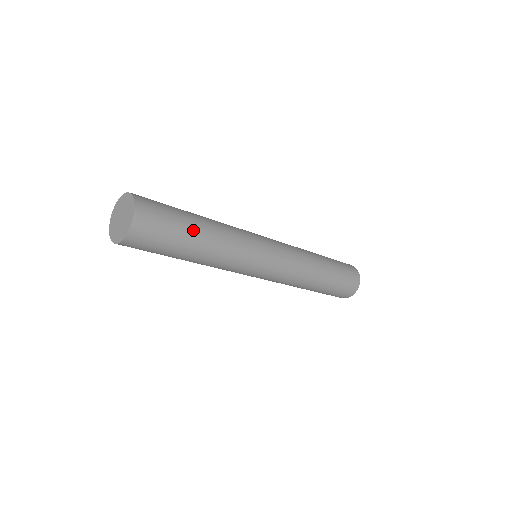
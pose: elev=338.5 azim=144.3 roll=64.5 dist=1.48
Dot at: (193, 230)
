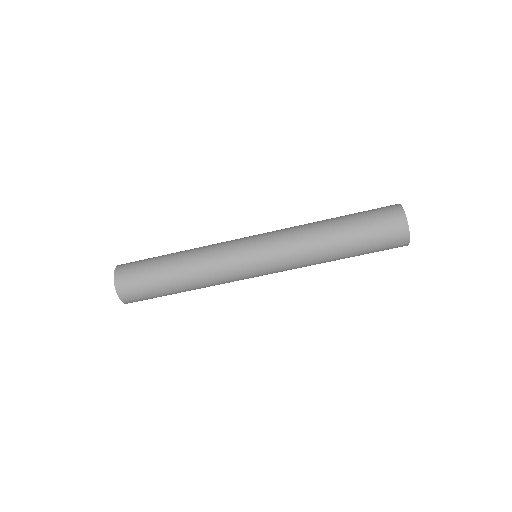
Dot at: (165, 273)
